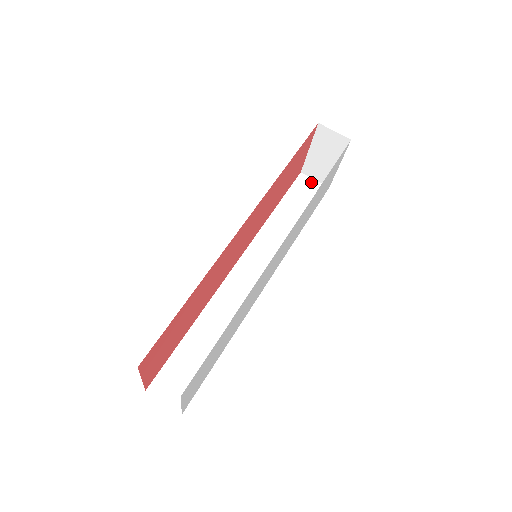
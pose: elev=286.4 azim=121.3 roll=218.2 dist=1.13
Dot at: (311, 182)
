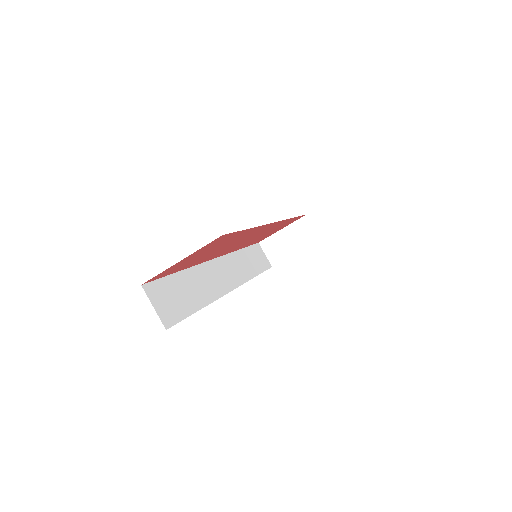
Dot at: (263, 254)
